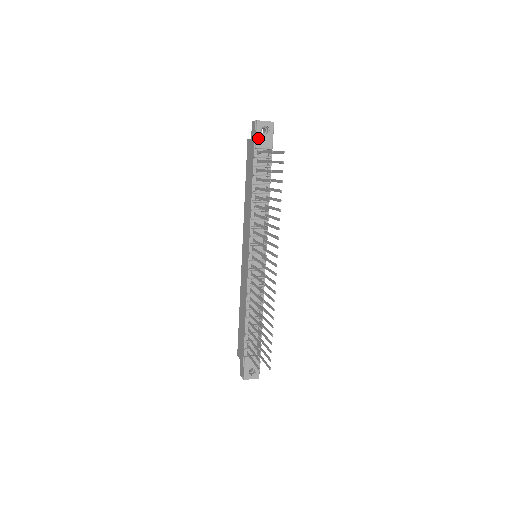
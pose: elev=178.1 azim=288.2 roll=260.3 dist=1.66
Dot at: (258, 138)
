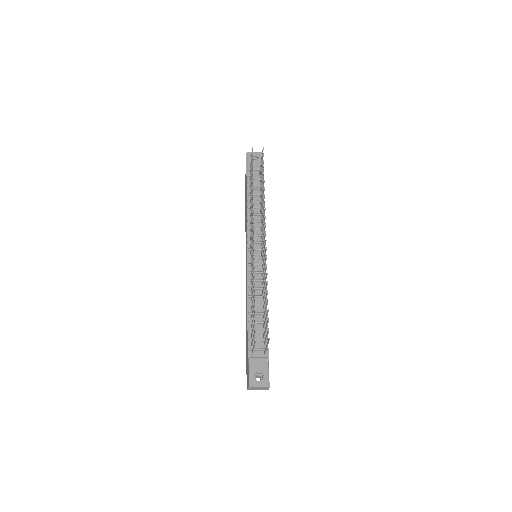
Dot at: (249, 163)
